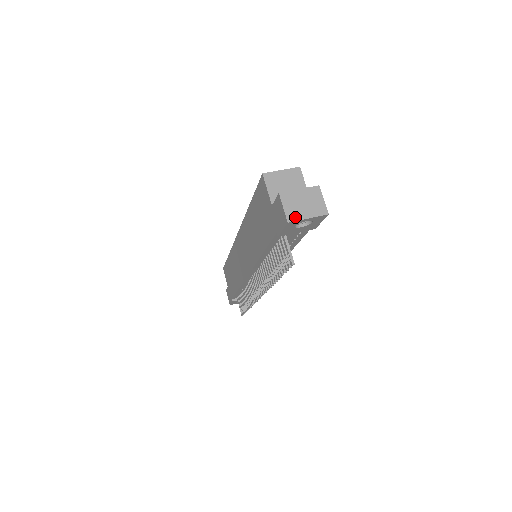
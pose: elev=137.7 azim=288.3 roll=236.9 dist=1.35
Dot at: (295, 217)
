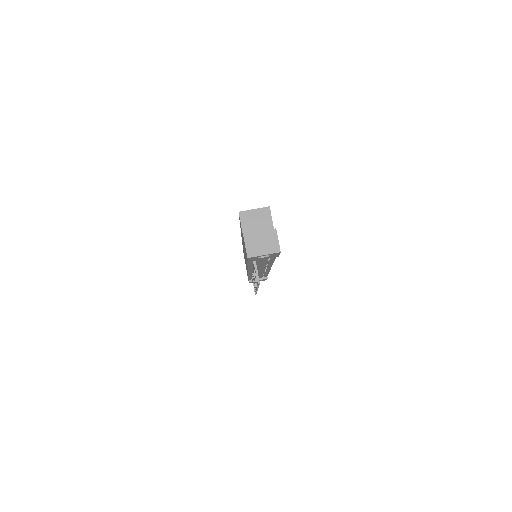
Dot at: (254, 254)
